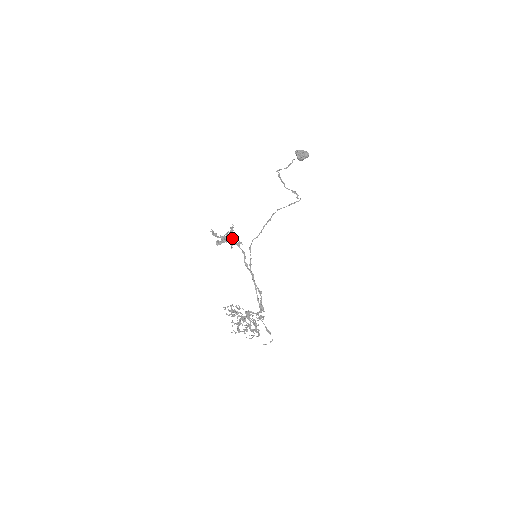
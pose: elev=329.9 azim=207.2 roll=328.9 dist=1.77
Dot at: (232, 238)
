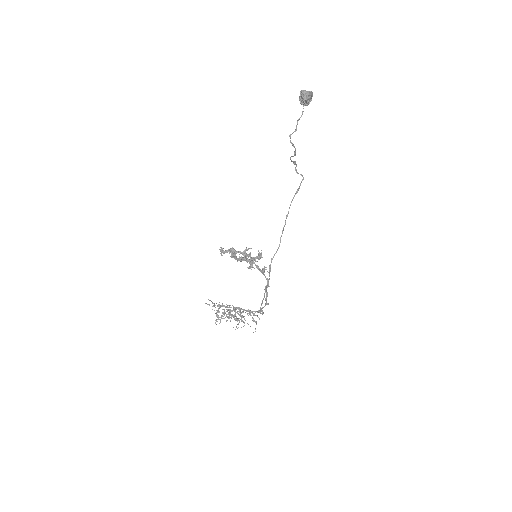
Dot at: (253, 260)
